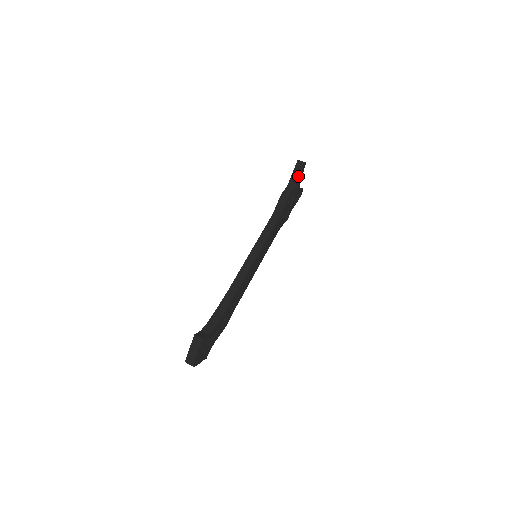
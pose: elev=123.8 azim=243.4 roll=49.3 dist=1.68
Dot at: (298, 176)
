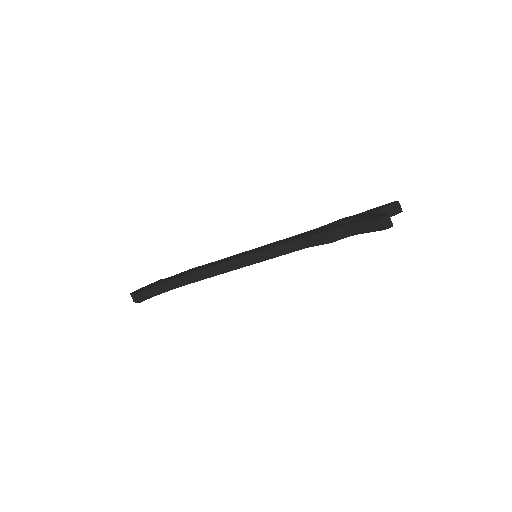
Dot at: (367, 231)
